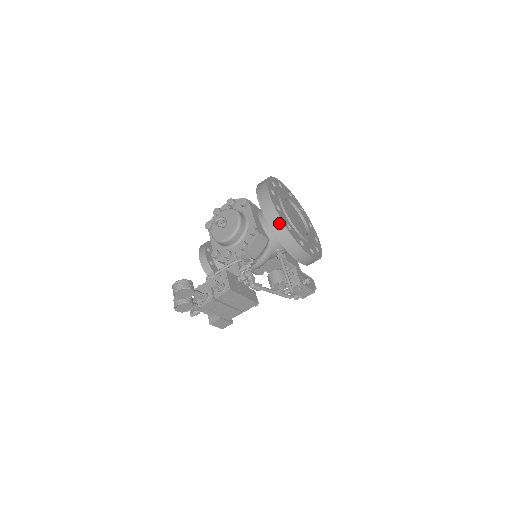
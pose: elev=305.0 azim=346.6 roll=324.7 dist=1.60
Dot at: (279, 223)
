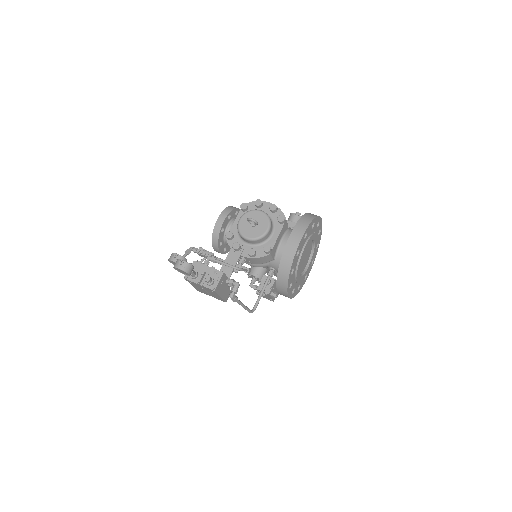
Dot at: (288, 266)
